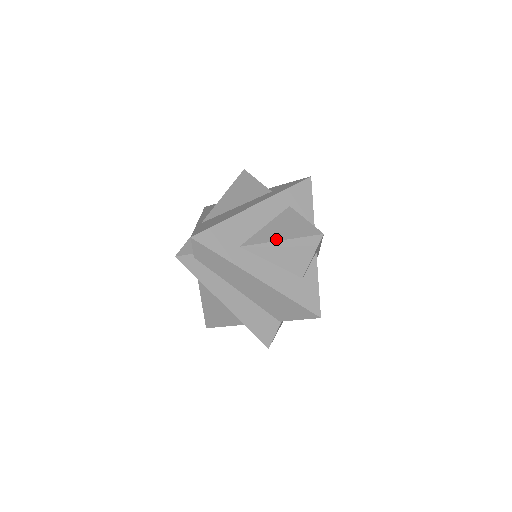
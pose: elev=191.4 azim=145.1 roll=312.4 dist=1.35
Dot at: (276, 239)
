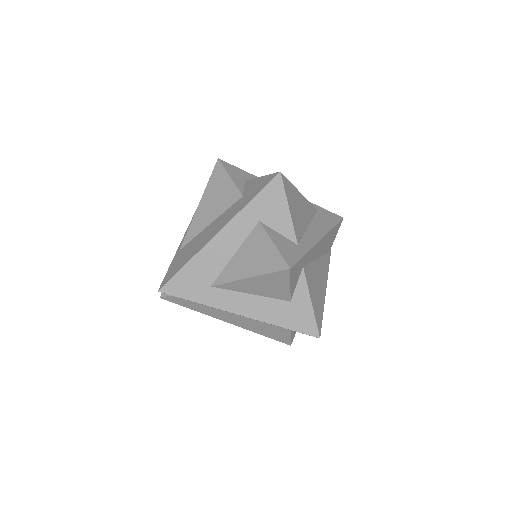
Dot at: (243, 276)
